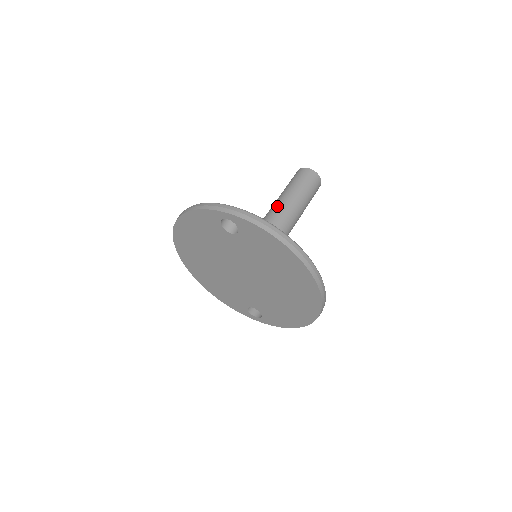
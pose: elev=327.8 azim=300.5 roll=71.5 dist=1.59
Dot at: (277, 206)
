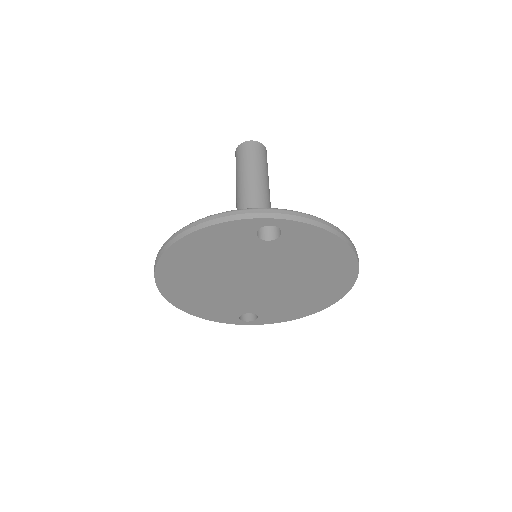
Dot at: (251, 192)
